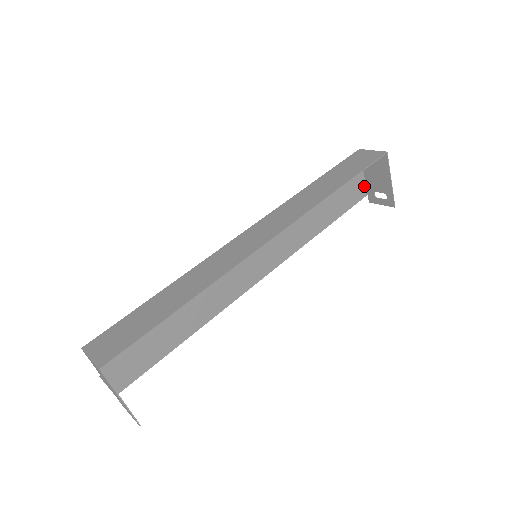
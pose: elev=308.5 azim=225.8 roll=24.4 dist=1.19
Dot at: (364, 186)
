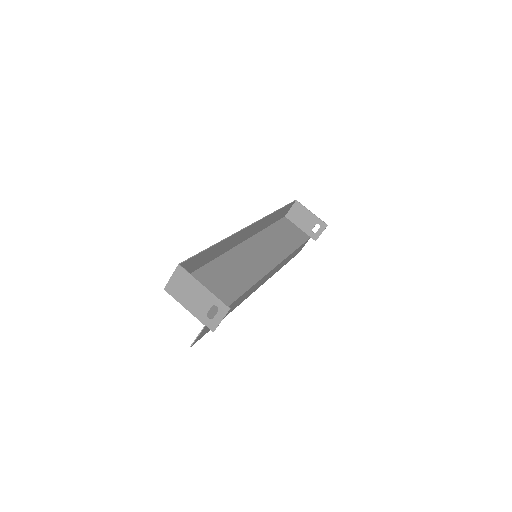
Dot at: (304, 233)
